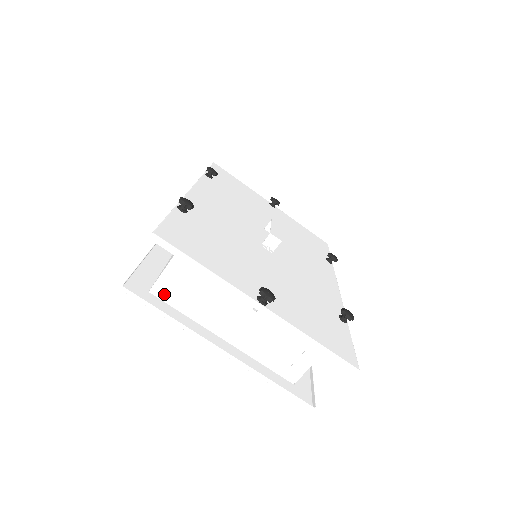
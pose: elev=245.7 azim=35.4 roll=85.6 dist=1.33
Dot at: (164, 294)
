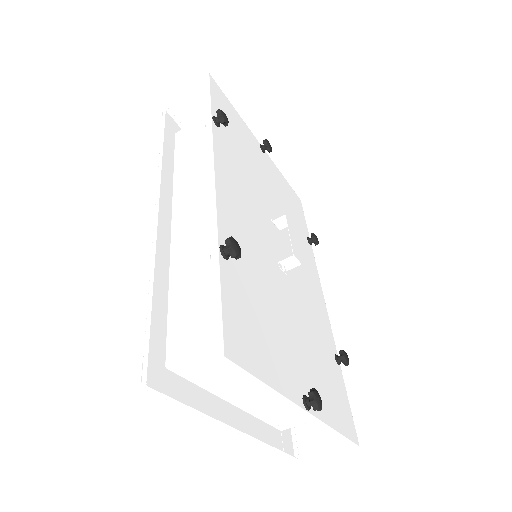
Dot at: (185, 371)
